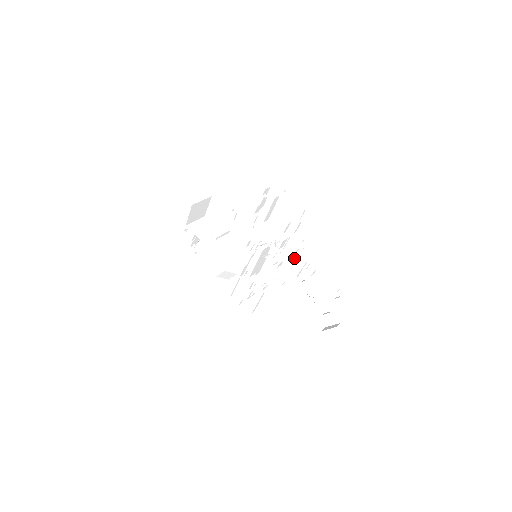
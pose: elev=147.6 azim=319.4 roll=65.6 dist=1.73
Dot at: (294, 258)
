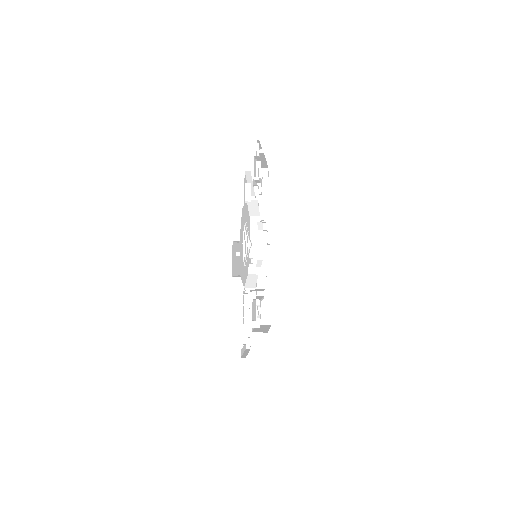
Dot at: occluded
